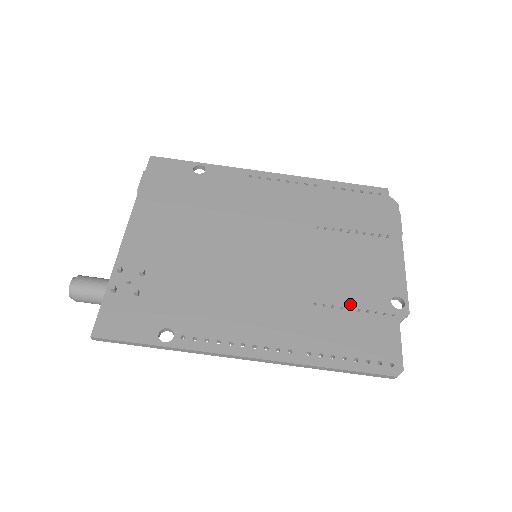
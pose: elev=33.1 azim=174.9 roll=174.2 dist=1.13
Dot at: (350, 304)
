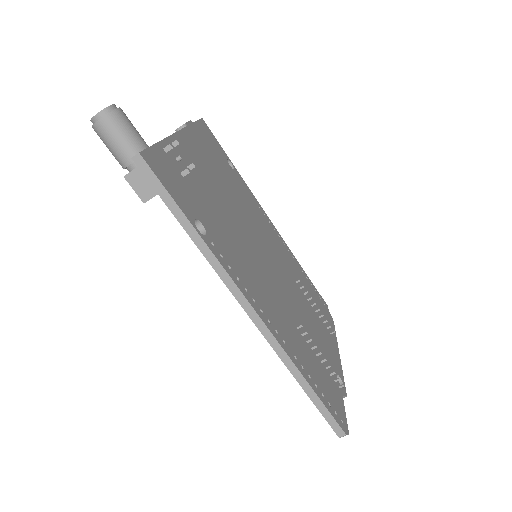
Dot at: (316, 351)
